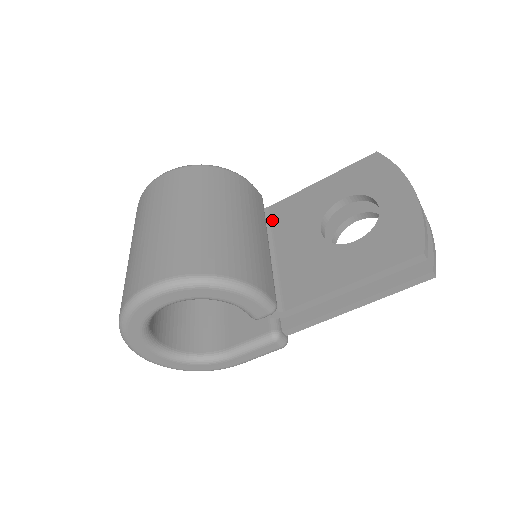
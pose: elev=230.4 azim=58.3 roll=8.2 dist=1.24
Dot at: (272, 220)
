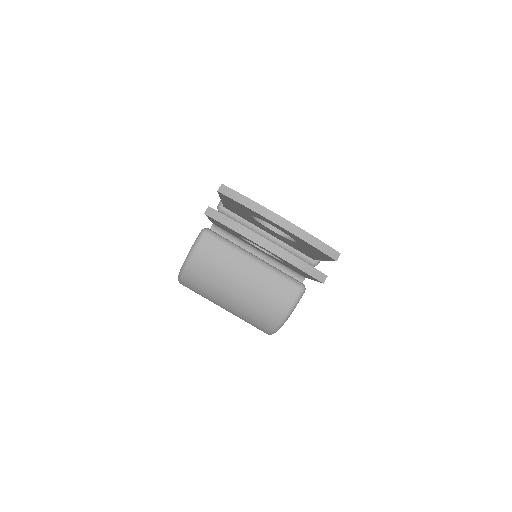
Dot at: (228, 232)
